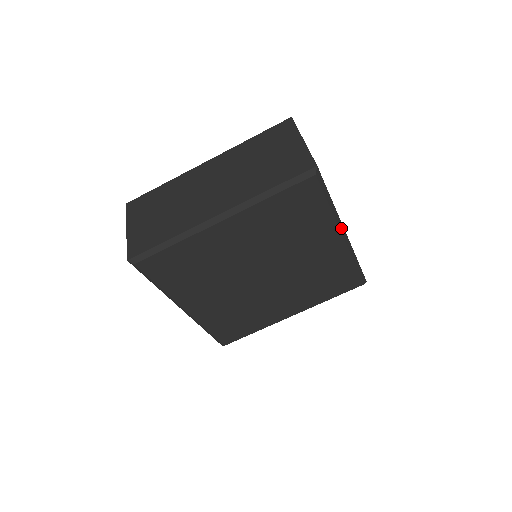
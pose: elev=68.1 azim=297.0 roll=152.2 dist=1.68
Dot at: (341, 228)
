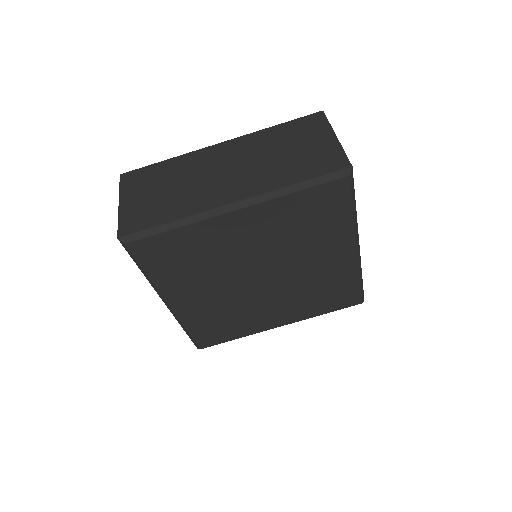
Dot at: (357, 240)
